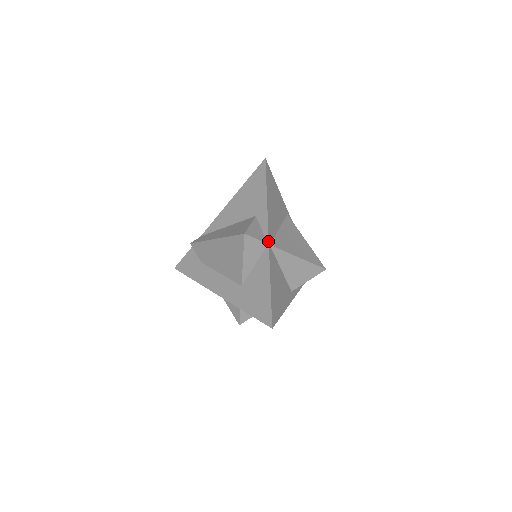
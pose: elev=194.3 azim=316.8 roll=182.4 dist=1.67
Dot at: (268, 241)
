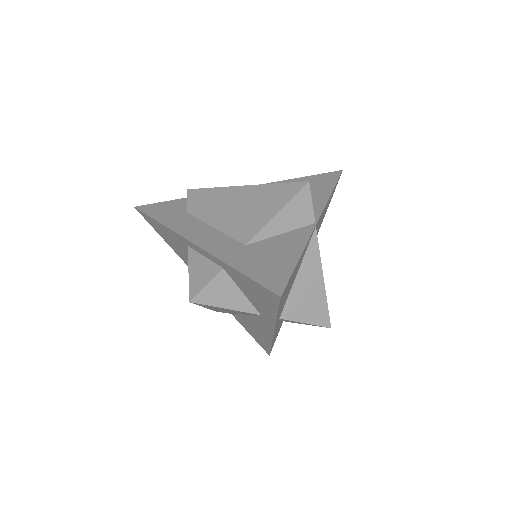
Dot at: (317, 221)
